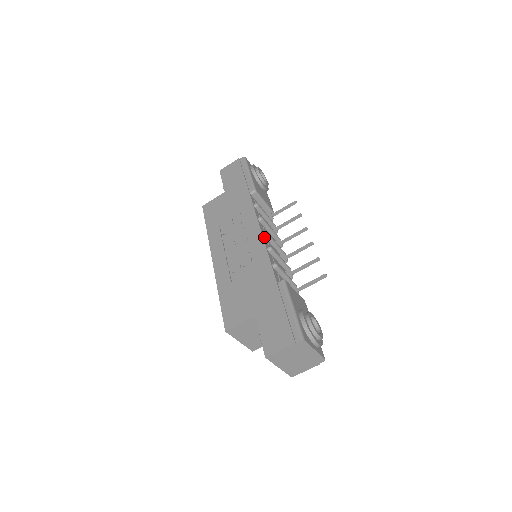
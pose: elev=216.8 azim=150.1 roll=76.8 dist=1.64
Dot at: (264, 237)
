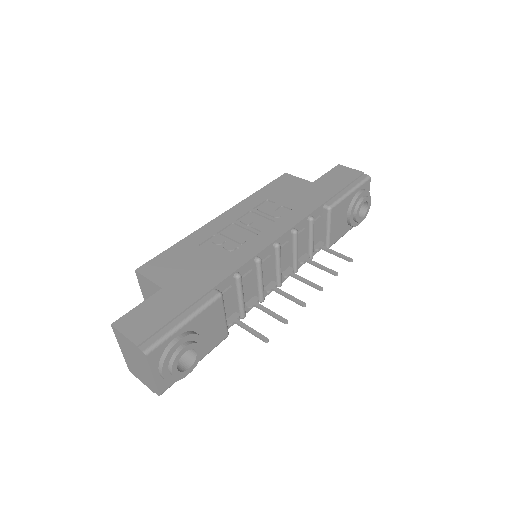
Dot at: (272, 247)
